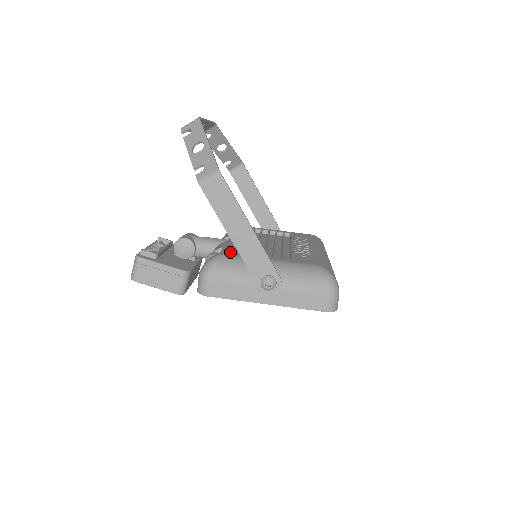
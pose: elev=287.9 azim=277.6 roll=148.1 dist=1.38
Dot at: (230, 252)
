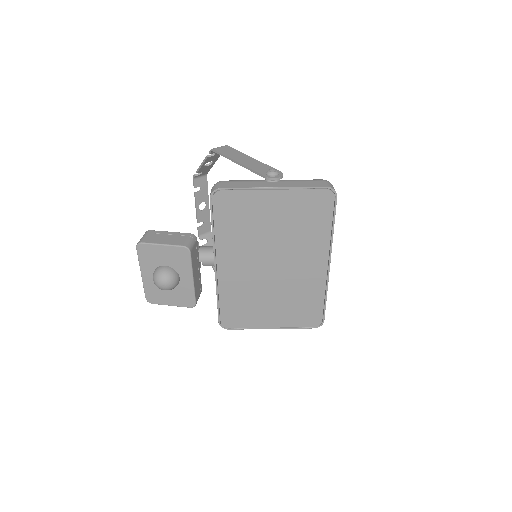
Dot at: occluded
